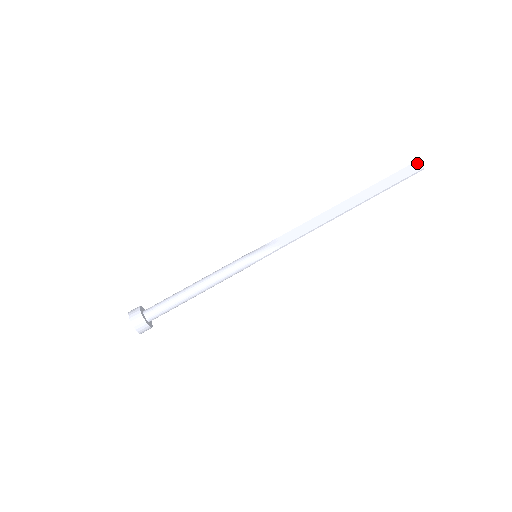
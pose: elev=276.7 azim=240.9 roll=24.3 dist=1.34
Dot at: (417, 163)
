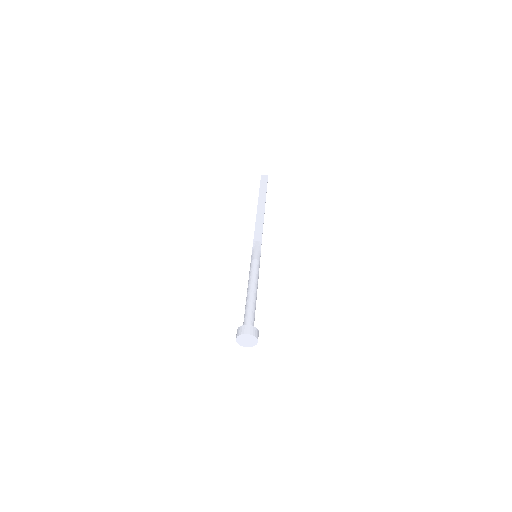
Dot at: (263, 175)
